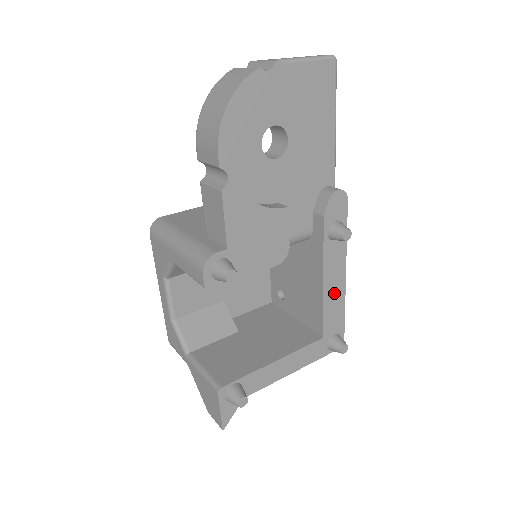
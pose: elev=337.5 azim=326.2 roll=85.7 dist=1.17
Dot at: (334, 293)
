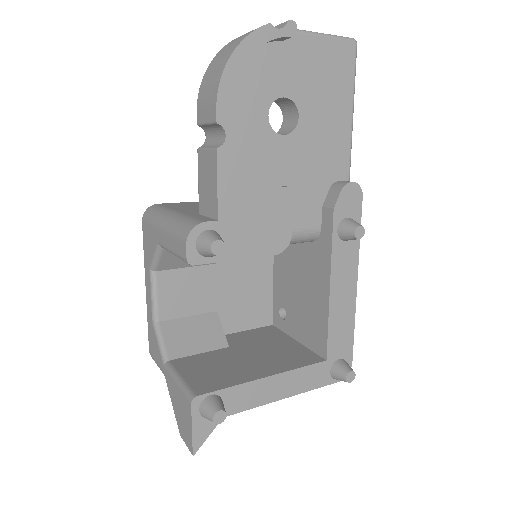
Dot at: (342, 306)
